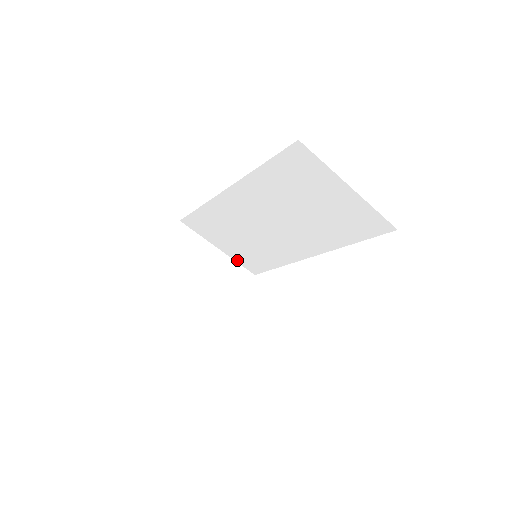
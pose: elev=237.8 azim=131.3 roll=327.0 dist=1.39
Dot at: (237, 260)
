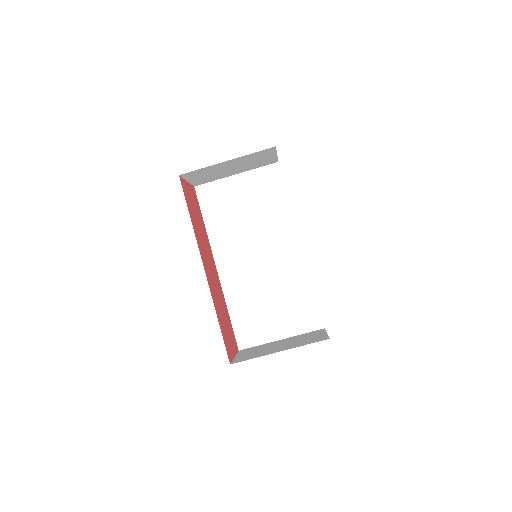
Dot at: (300, 331)
